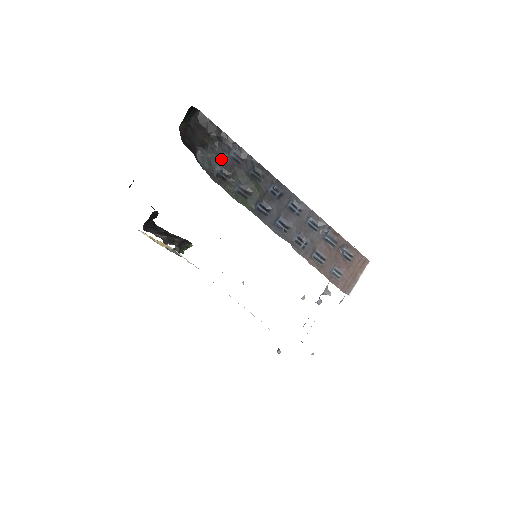
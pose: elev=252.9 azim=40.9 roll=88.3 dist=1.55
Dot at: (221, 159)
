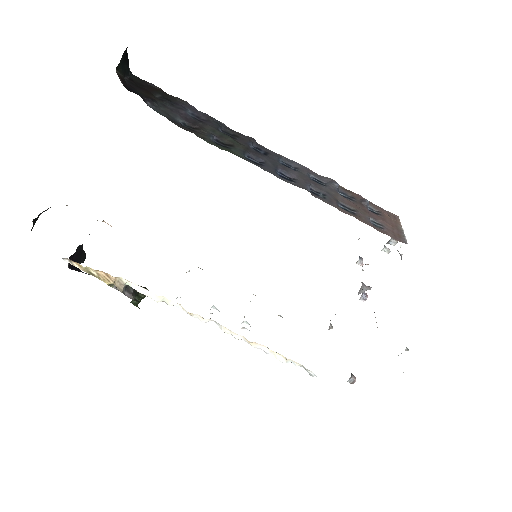
Dot at: (179, 114)
